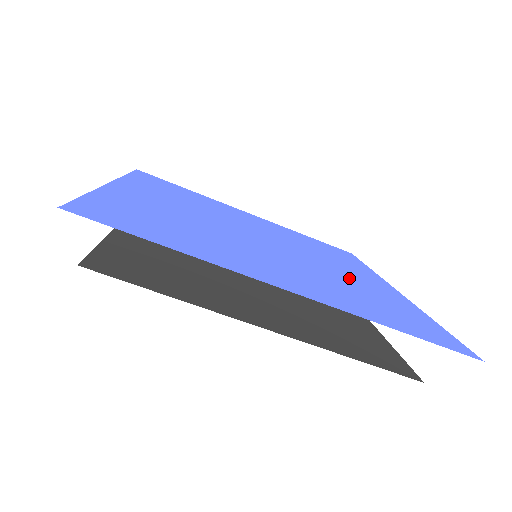
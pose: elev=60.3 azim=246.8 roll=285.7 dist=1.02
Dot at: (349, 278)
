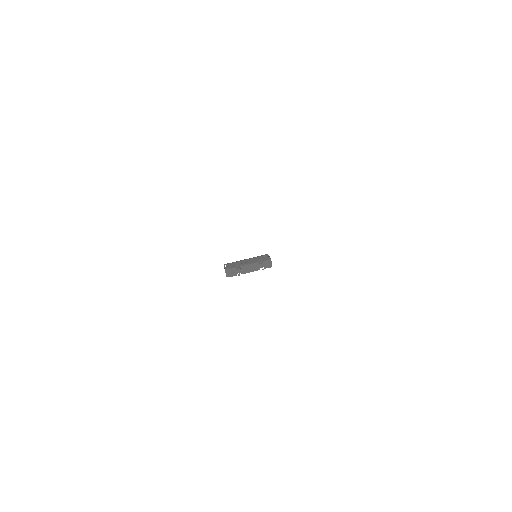
Dot at: occluded
